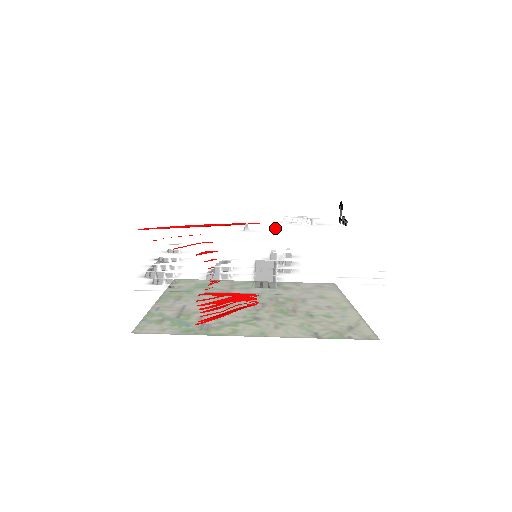
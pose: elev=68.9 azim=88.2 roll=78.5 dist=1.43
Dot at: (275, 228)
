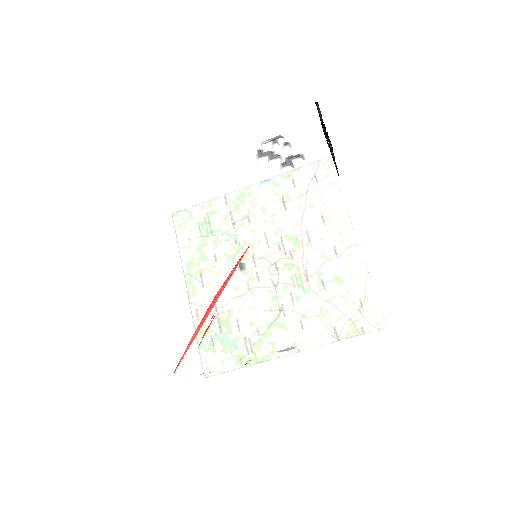
Dot at: (263, 227)
